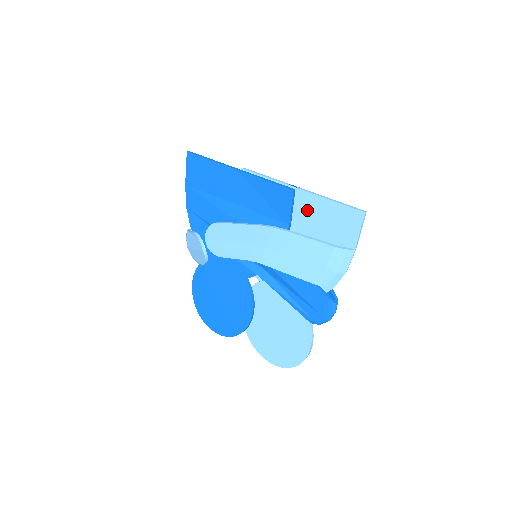
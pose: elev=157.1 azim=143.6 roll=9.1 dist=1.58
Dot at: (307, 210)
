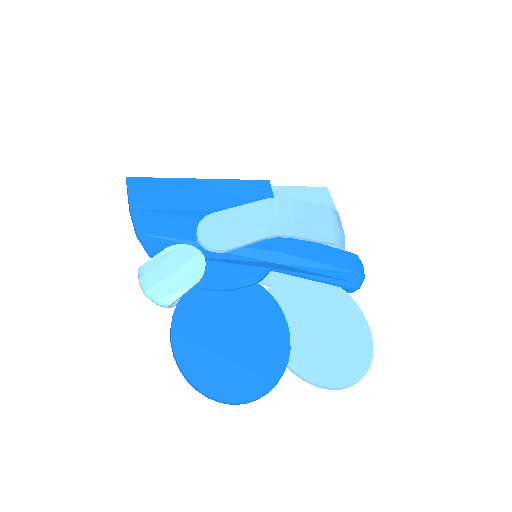
Dot at: occluded
